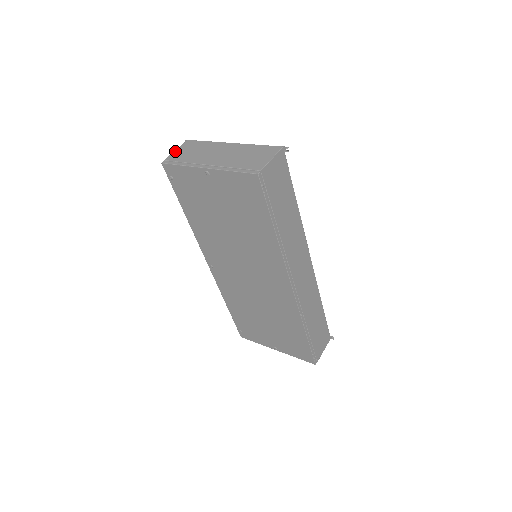
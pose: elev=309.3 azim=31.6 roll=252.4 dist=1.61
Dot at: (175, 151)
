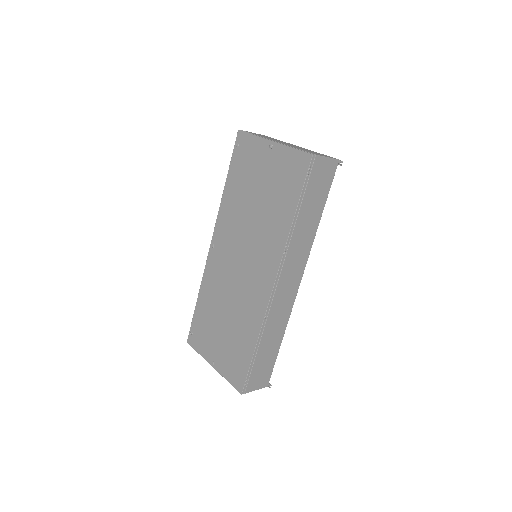
Dot at: occluded
